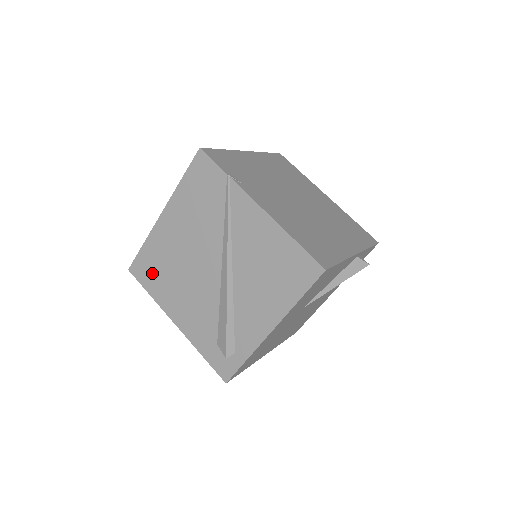
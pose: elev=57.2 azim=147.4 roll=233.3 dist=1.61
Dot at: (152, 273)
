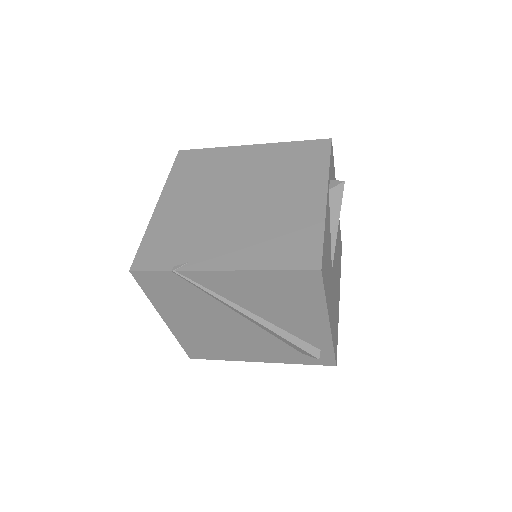
Dot at: (207, 350)
